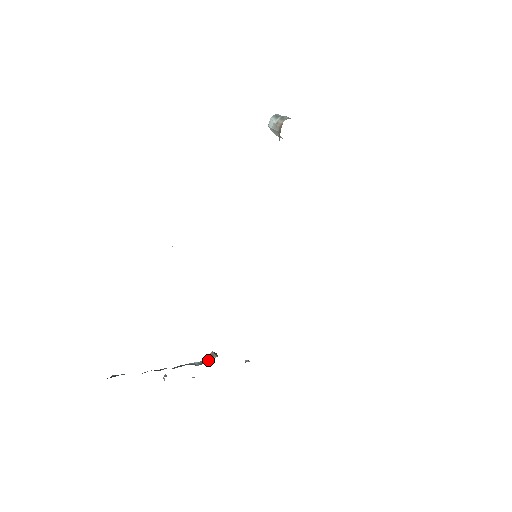
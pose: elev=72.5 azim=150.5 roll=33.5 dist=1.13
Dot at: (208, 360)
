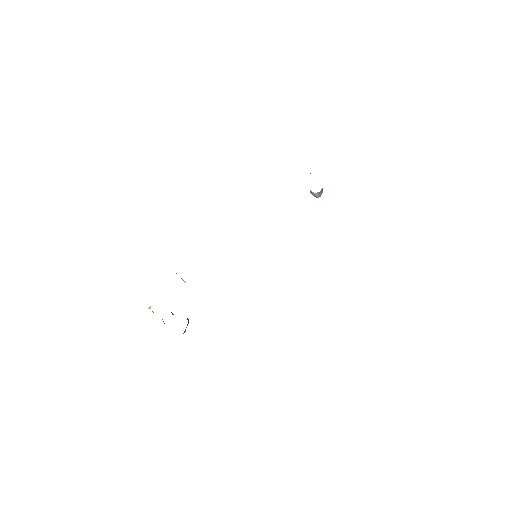
Dot at: occluded
